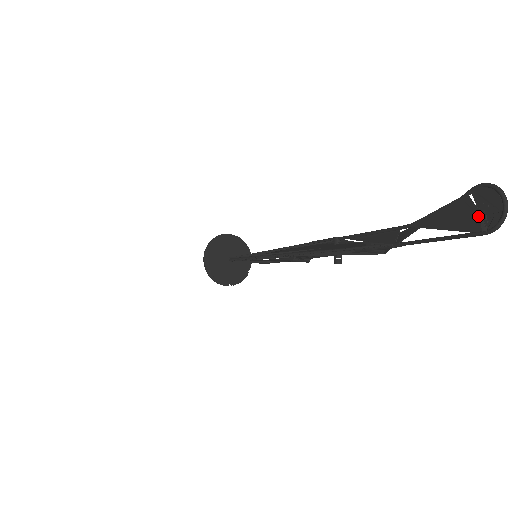
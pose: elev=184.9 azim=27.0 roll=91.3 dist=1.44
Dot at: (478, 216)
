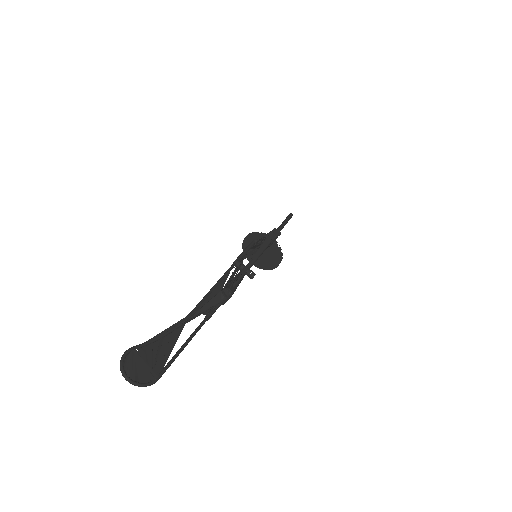
Dot at: (148, 366)
